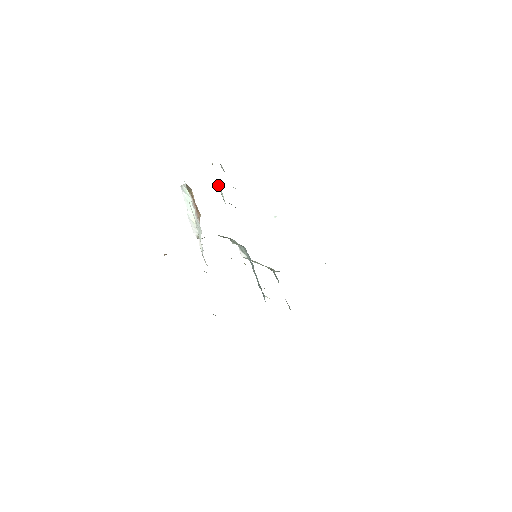
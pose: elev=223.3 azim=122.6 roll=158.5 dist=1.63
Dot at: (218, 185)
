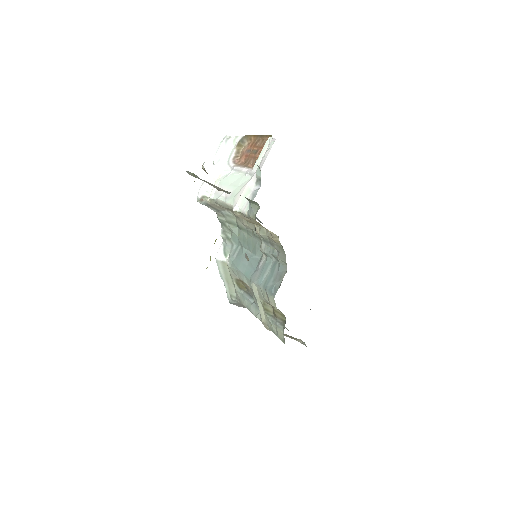
Dot at: occluded
